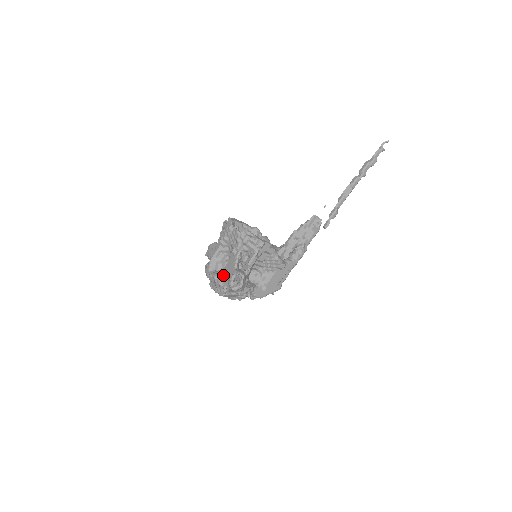
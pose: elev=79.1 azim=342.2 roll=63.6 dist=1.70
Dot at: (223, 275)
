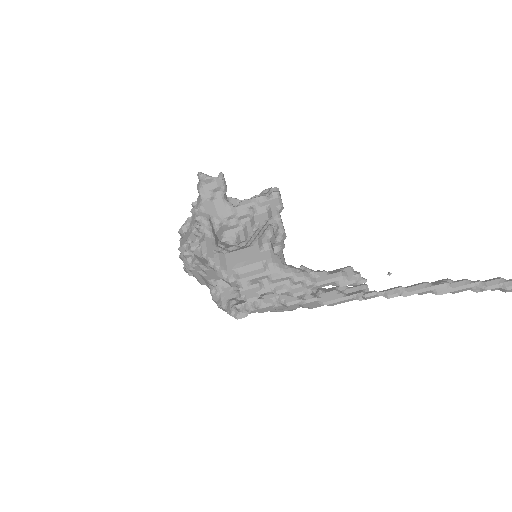
Dot at: occluded
